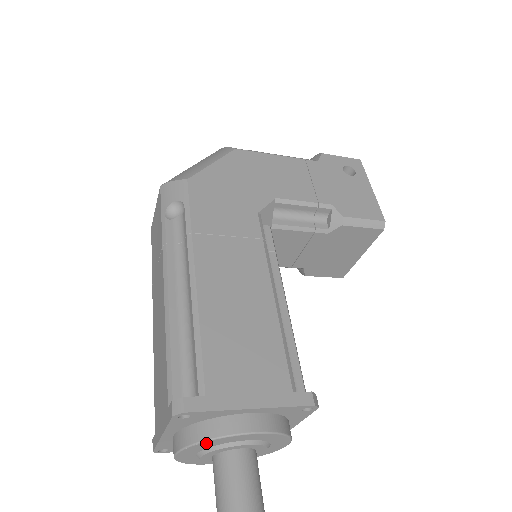
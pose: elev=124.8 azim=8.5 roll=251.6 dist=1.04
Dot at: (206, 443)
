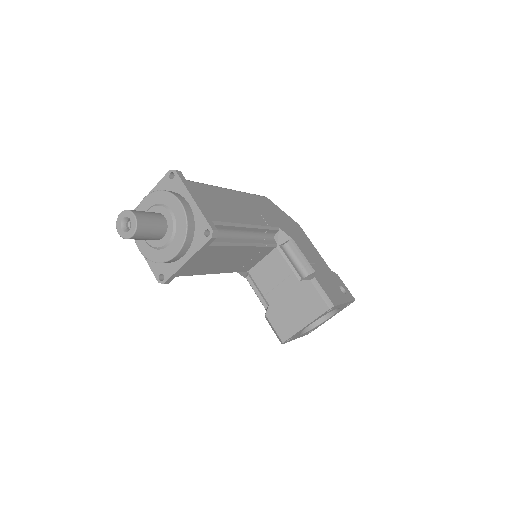
Dot at: (162, 194)
